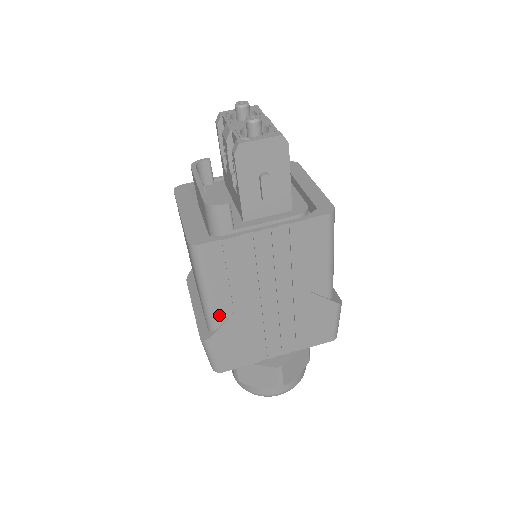
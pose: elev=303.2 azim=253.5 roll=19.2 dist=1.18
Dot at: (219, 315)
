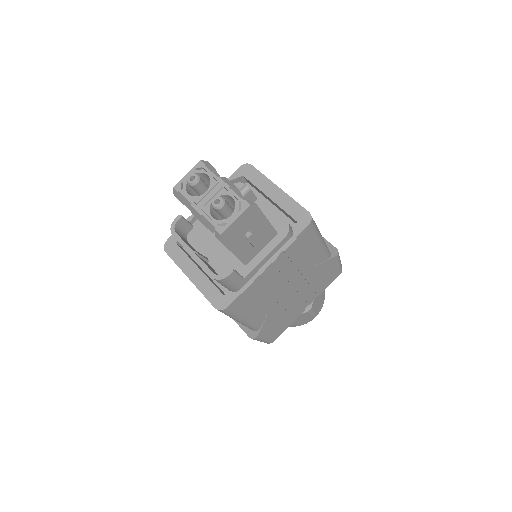
Dot at: (258, 323)
